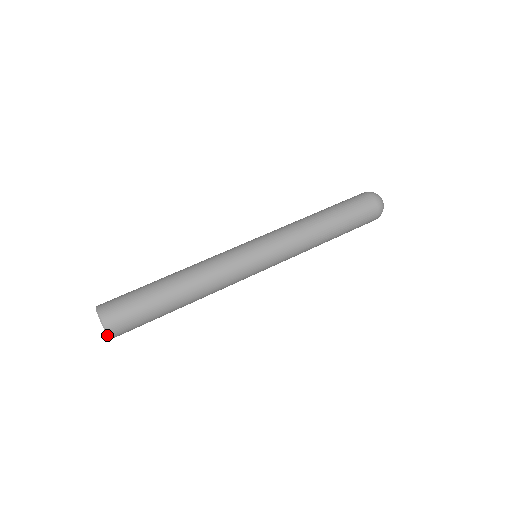
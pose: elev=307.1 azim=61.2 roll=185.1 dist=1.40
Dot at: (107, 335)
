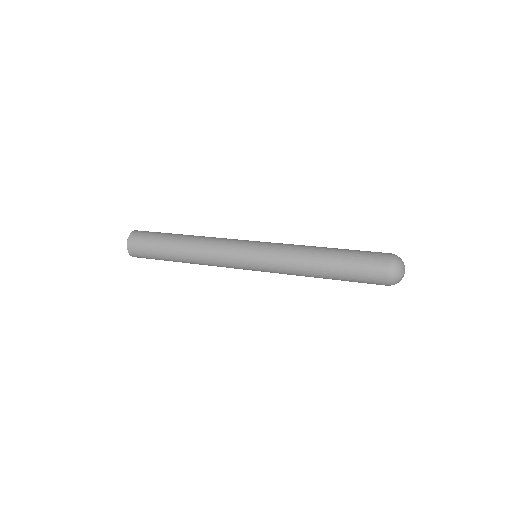
Dot at: (127, 244)
